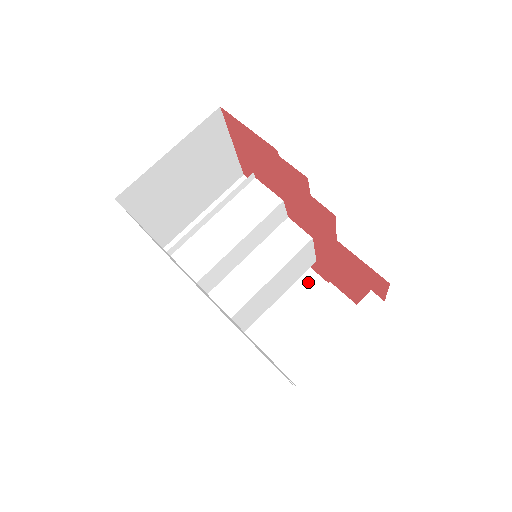
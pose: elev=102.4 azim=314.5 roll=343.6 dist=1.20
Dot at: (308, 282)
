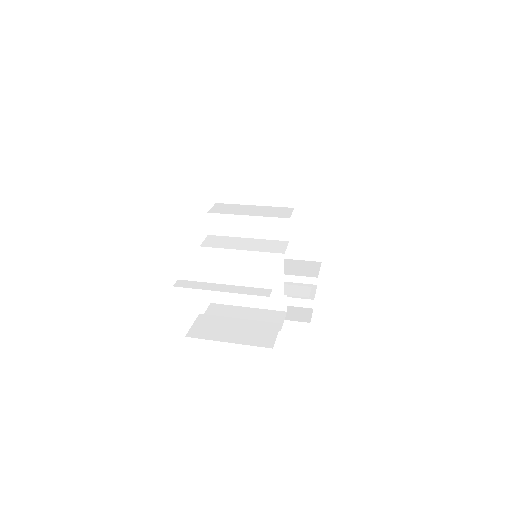
Dot at: (273, 320)
